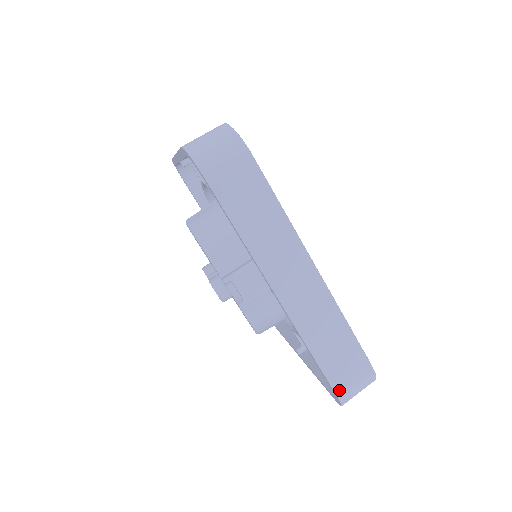
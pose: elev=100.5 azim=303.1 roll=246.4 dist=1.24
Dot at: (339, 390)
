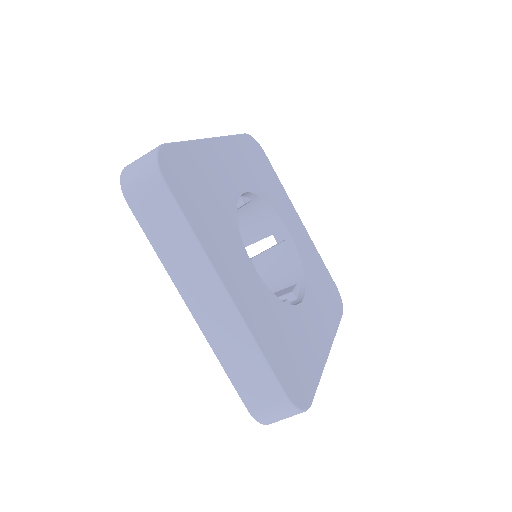
Dot at: occluded
